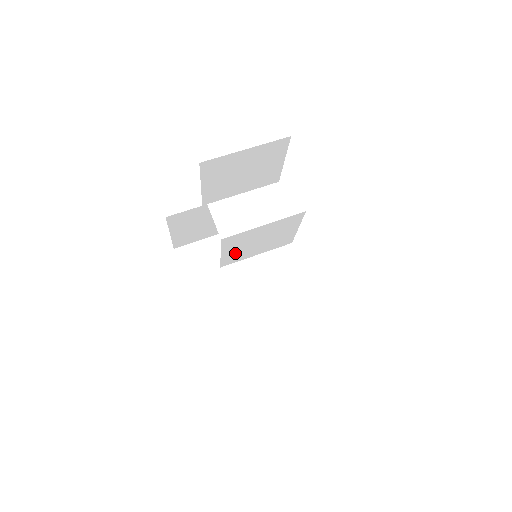
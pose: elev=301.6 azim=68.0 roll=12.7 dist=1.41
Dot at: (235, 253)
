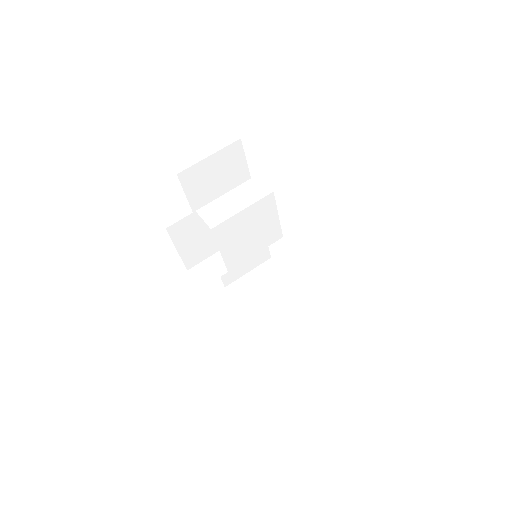
Dot at: (233, 251)
